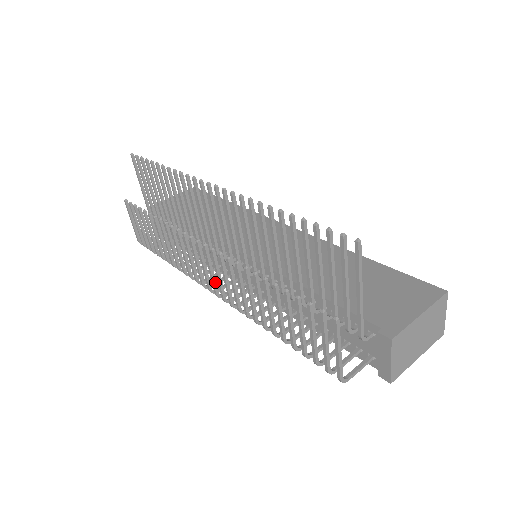
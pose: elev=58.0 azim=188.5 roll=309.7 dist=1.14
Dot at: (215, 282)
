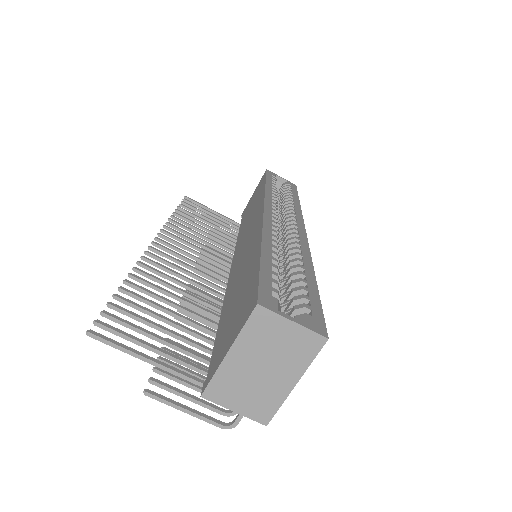
Dot at: occluded
